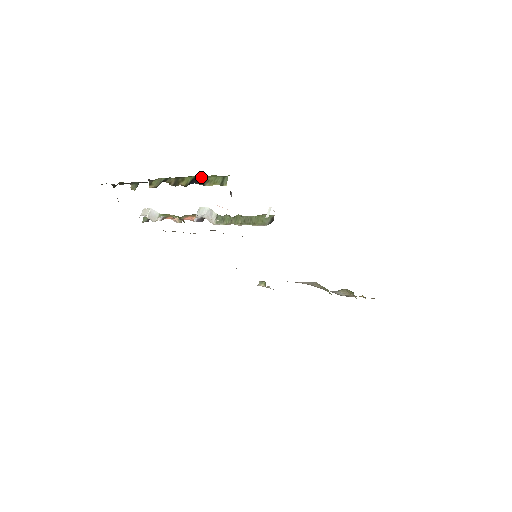
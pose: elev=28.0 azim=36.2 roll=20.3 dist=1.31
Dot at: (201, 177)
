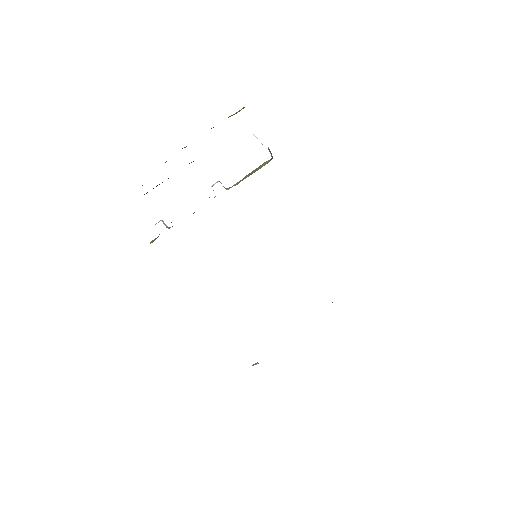
Dot at: occluded
